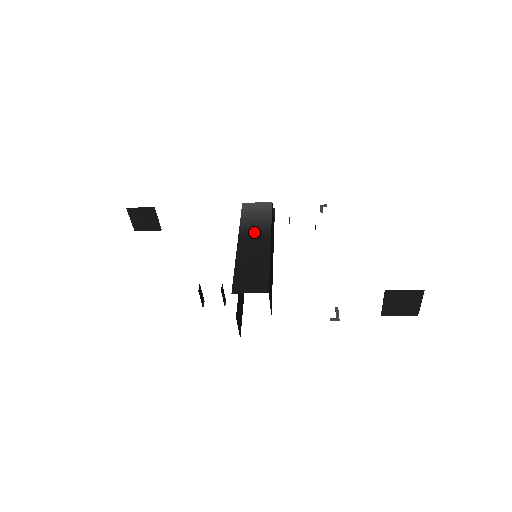
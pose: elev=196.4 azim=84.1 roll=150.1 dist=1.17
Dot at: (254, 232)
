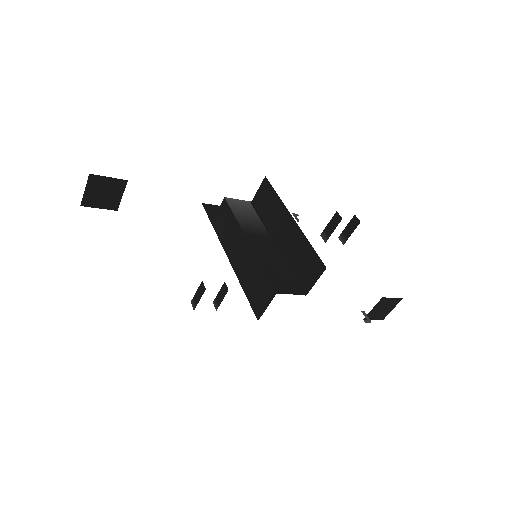
Dot at: (256, 231)
